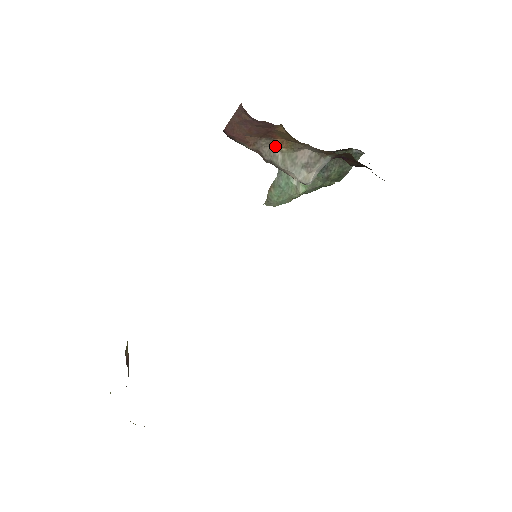
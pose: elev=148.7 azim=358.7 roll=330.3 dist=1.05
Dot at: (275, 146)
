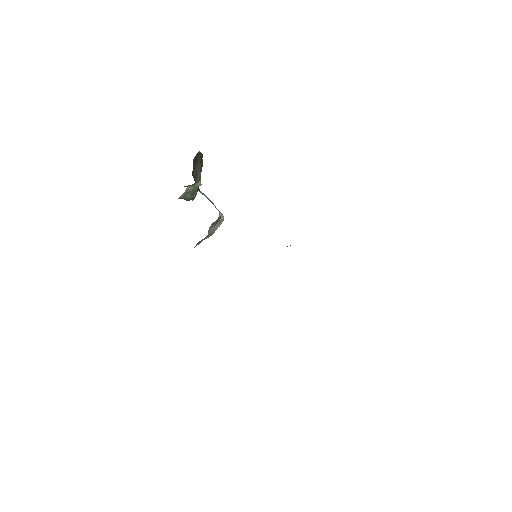
Dot at: occluded
